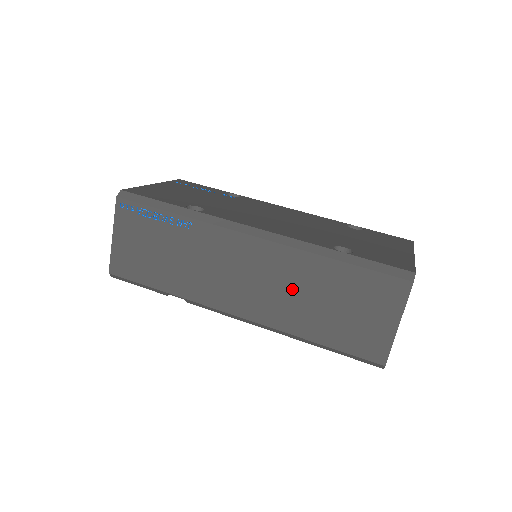
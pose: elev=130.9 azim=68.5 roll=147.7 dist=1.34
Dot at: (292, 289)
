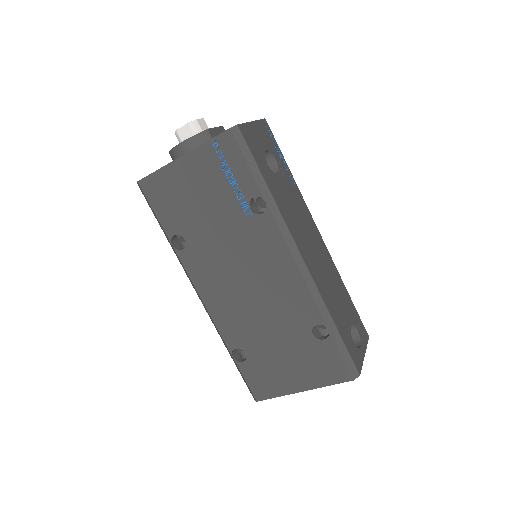
Dot at: occluded
